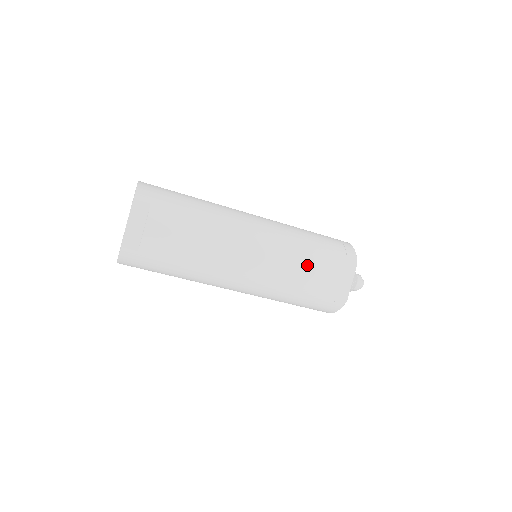
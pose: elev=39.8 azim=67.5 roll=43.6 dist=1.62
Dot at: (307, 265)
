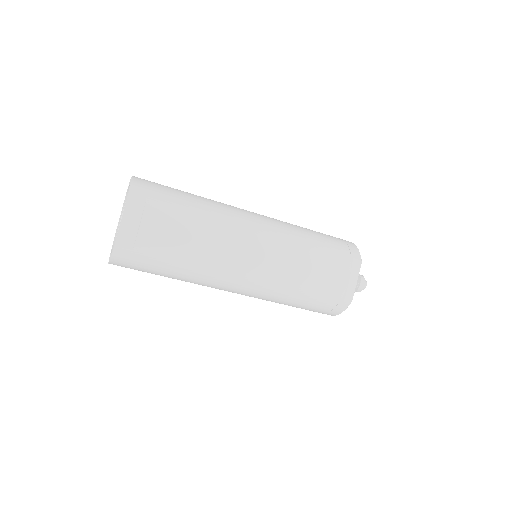
Dot at: (311, 264)
